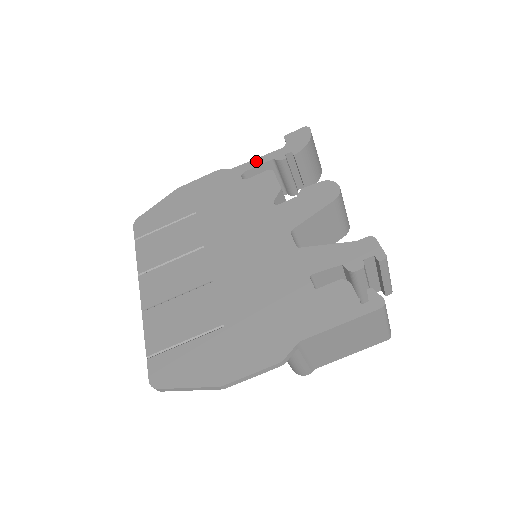
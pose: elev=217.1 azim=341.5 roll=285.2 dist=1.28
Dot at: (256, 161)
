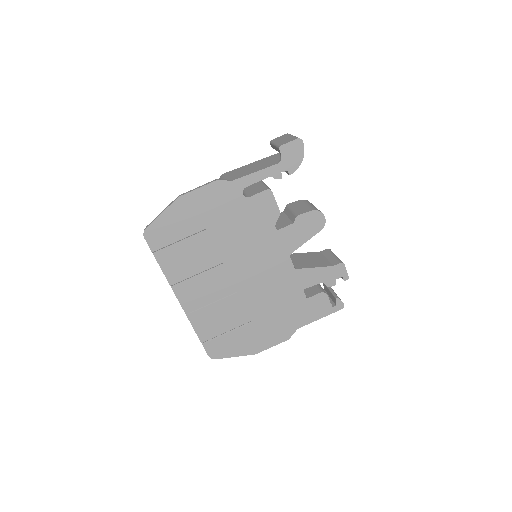
Dot at: (255, 176)
